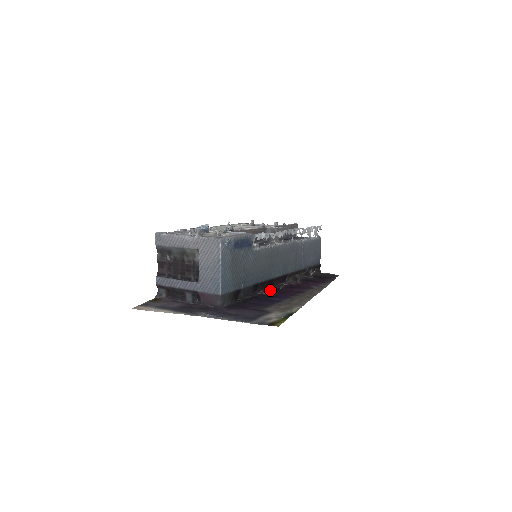
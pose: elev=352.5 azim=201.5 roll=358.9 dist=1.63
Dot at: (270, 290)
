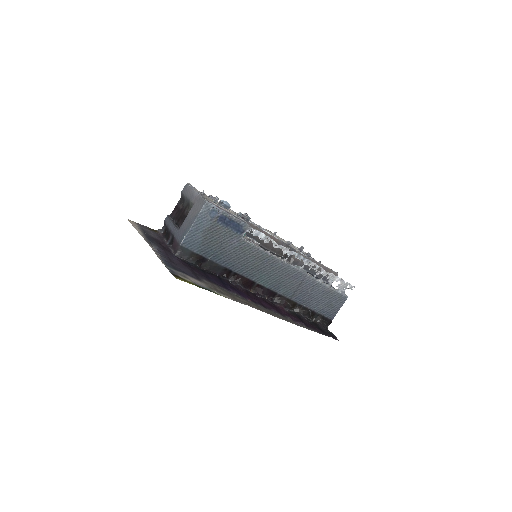
Dot at: (242, 287)
